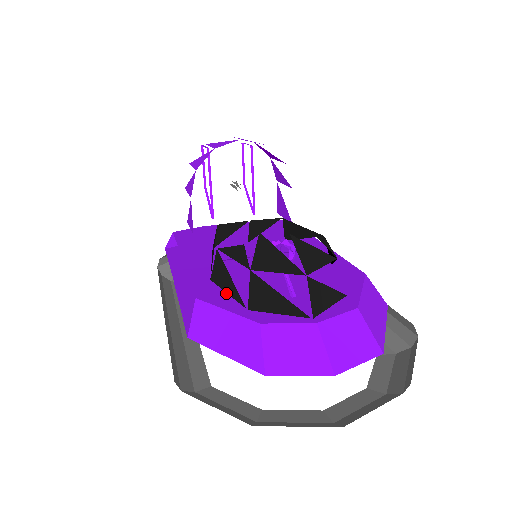
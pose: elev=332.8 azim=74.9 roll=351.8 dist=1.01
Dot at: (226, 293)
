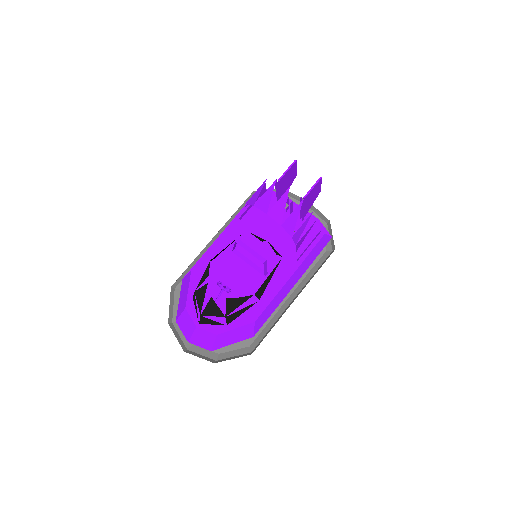
Dot at: occluded
